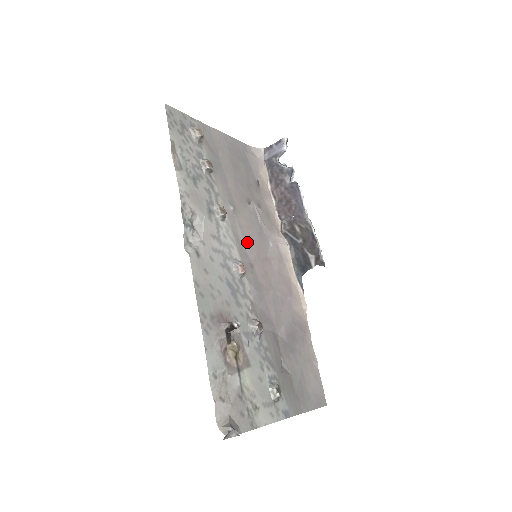
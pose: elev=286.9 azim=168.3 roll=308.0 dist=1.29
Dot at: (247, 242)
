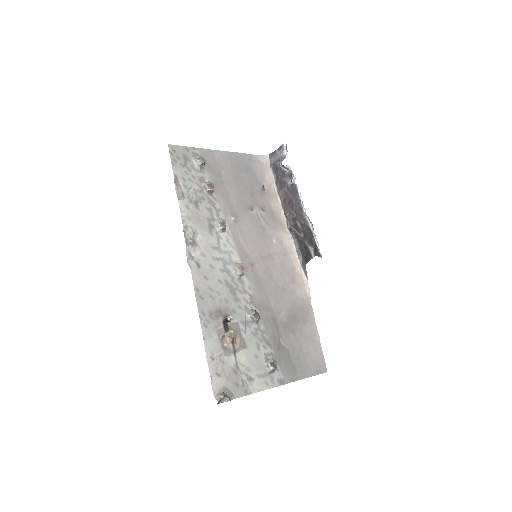
Dot at: (248, 245)
